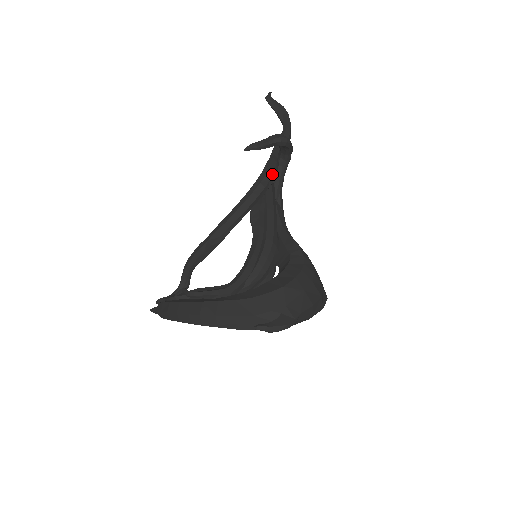
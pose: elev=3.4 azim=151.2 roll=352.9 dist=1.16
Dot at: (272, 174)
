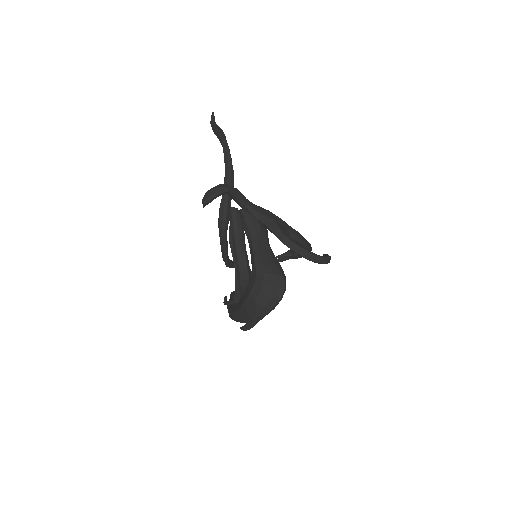
Dot at: (222, 216)
